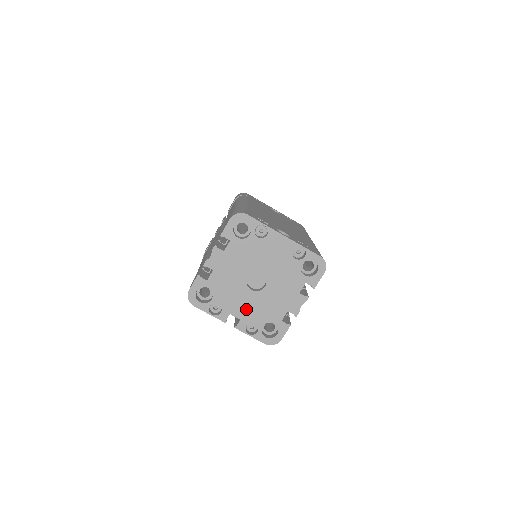
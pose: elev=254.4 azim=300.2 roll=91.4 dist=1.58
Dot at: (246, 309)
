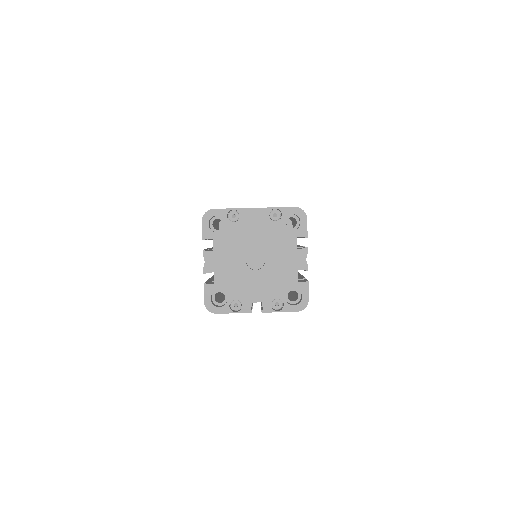
Dot at: (261, 290)
